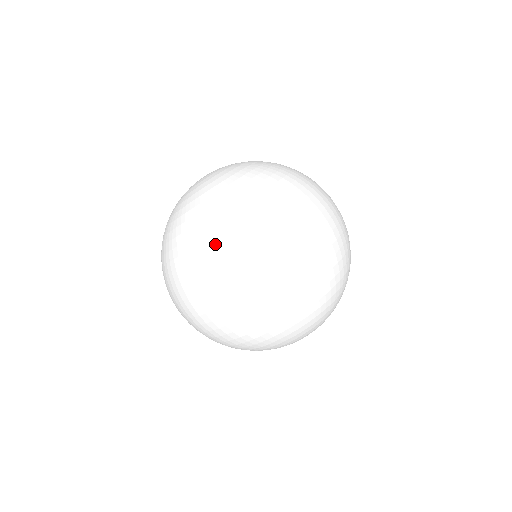
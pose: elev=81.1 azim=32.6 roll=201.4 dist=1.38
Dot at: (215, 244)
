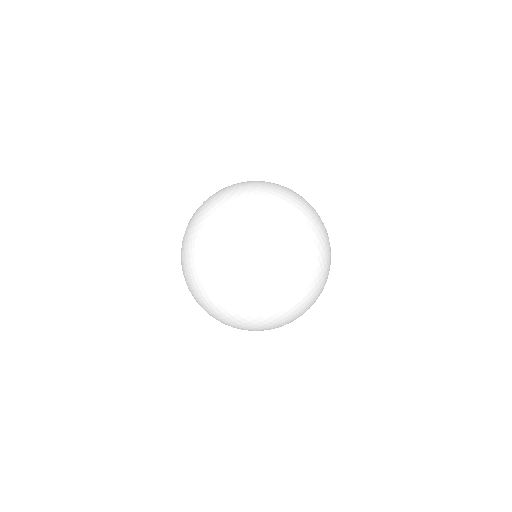
Dot at: (266, 230)
